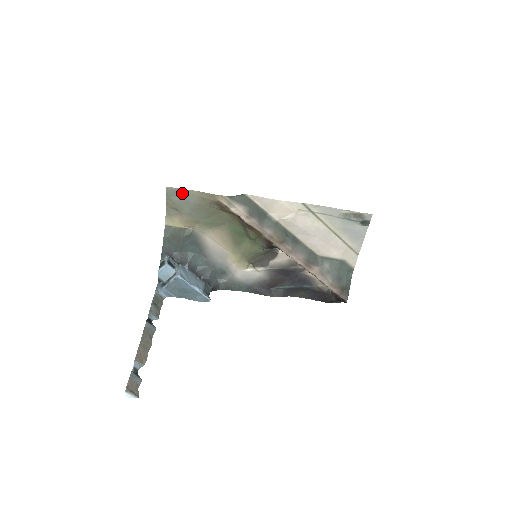
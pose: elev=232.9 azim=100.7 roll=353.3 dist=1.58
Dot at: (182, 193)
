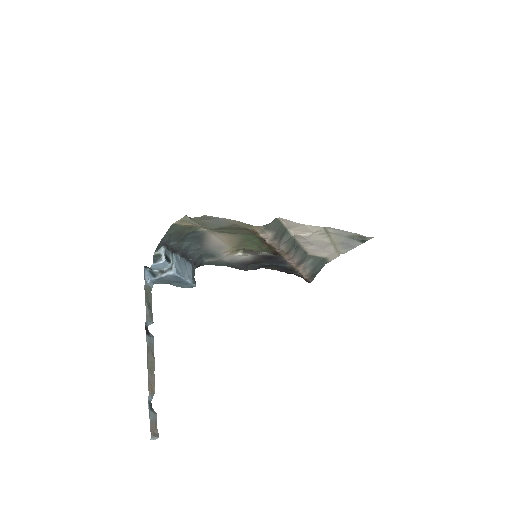
Dot at: (217, 220)
